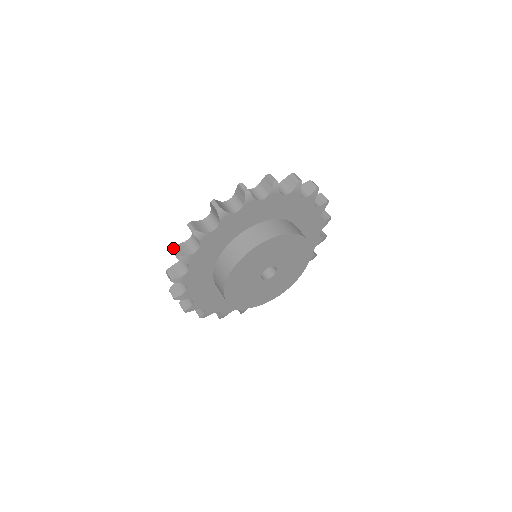
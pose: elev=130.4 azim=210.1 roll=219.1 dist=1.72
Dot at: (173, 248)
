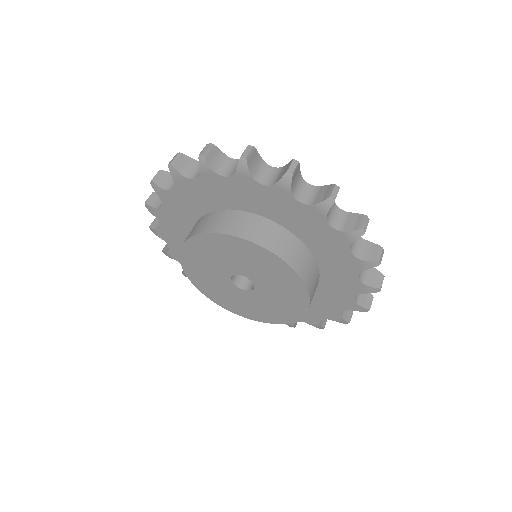
Dot at: (178, 153)
